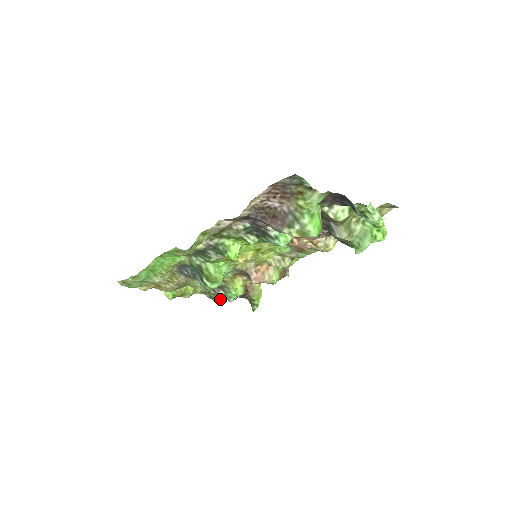
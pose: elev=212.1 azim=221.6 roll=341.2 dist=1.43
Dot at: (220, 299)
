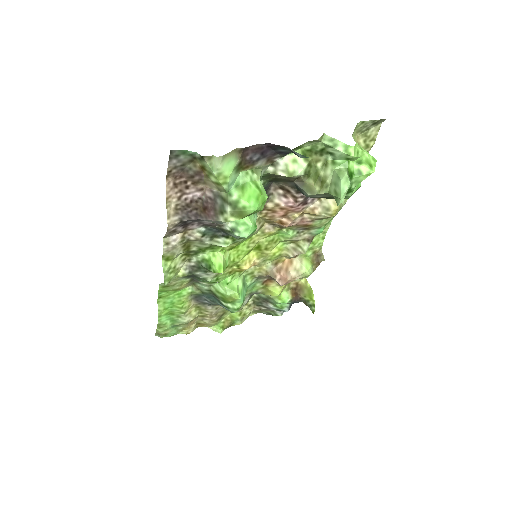
Dot at: (278, 312)
